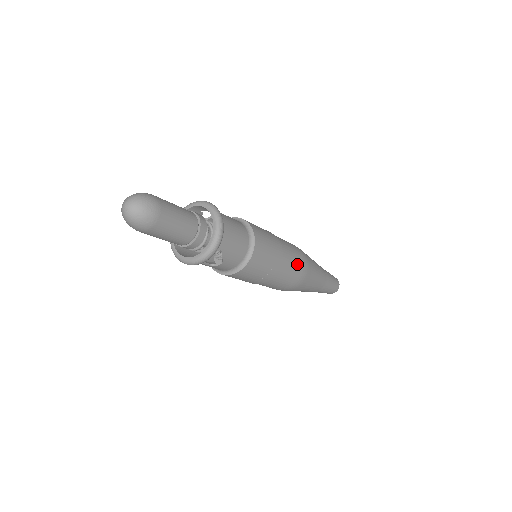
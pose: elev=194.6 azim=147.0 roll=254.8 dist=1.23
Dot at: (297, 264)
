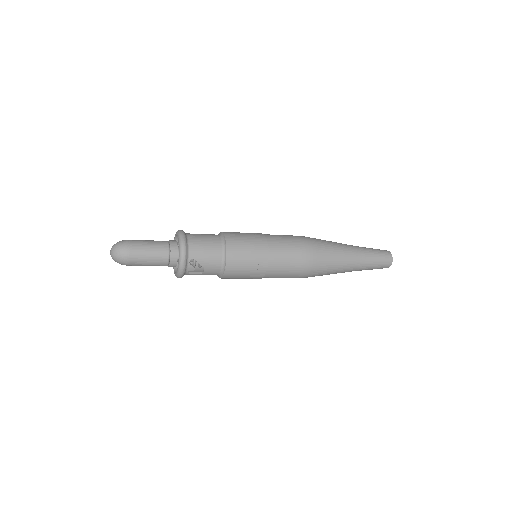
Dot at: (294, 249)
